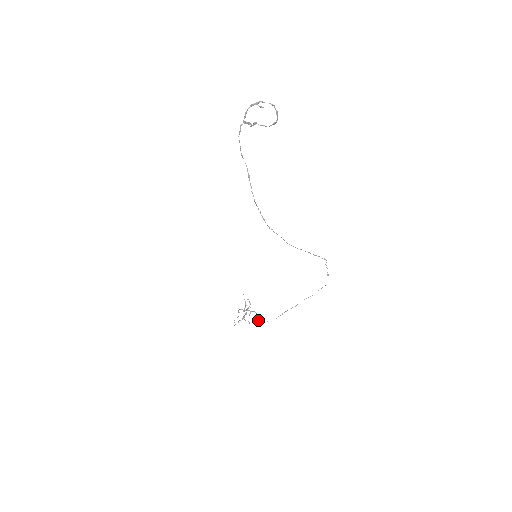
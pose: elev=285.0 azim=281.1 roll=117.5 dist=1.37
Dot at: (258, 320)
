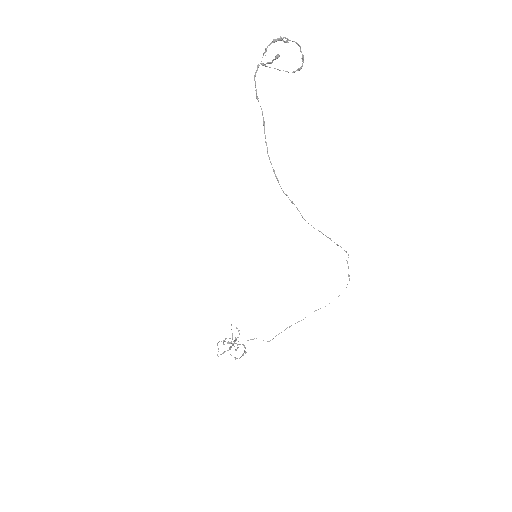
Dot at: (252, 339)
